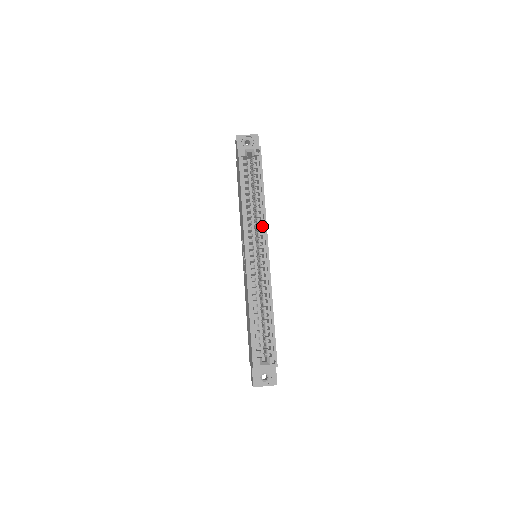
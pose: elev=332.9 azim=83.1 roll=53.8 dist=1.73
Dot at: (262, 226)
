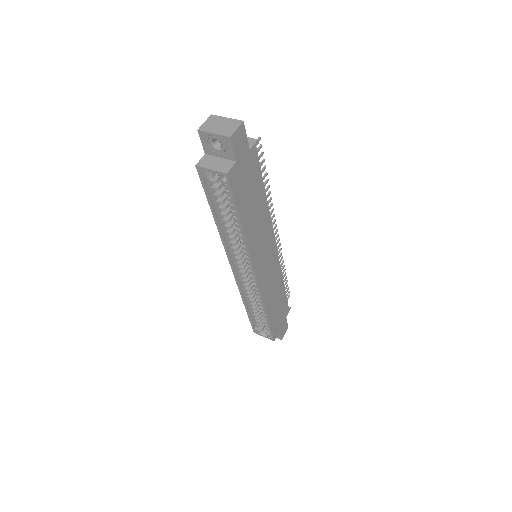
Dot at: (247, 253)
